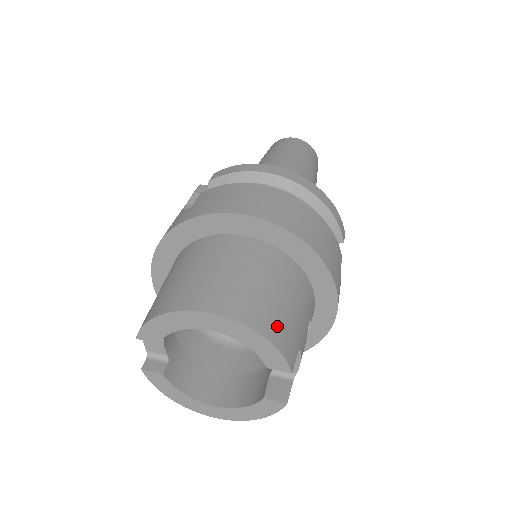
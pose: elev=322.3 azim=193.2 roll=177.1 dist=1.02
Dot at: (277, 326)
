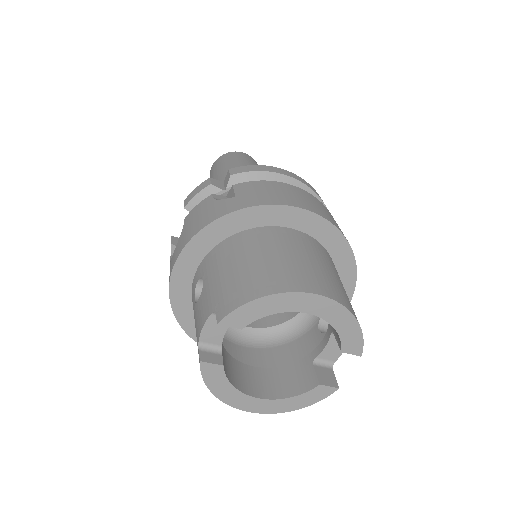
Dot at: (354, 312)
